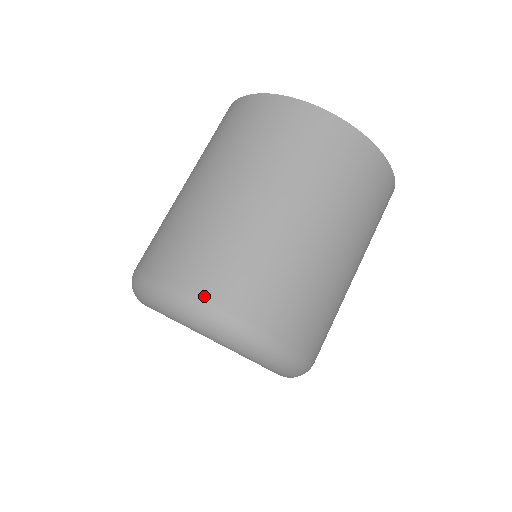
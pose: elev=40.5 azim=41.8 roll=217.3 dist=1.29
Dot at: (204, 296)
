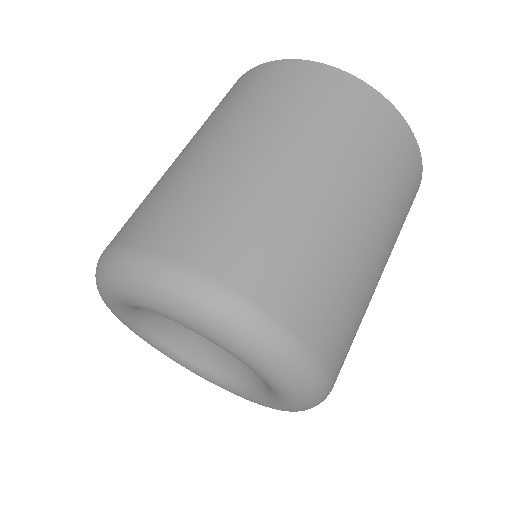
Dot at: (229, 283)
